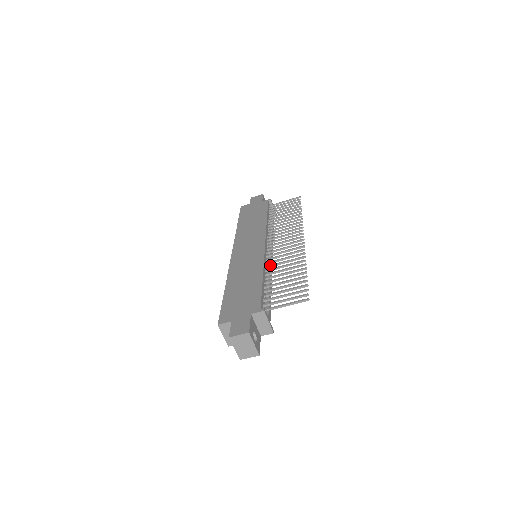
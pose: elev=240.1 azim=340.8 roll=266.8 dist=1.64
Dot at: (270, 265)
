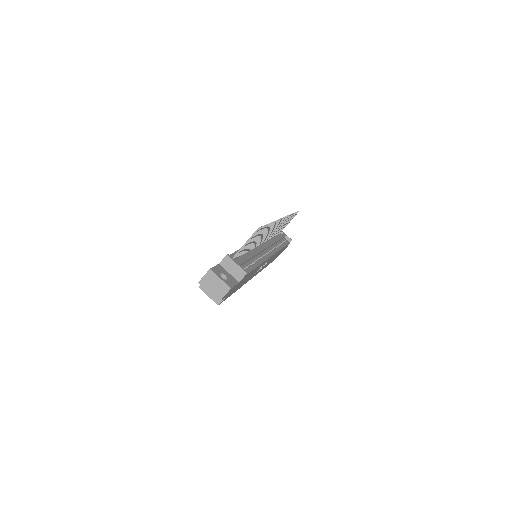
Dot at: occluded
